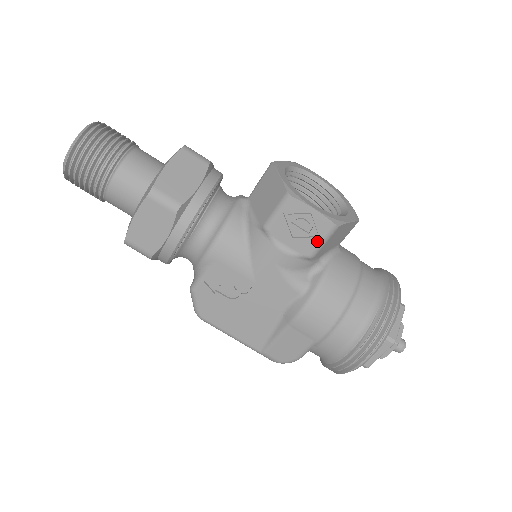
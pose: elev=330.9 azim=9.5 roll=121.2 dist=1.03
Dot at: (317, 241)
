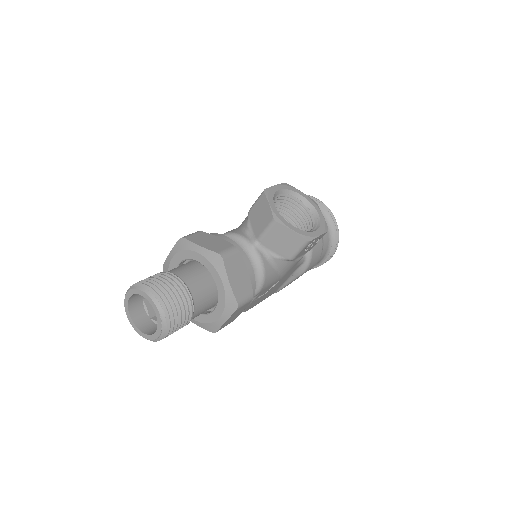
Dot at: occluded
